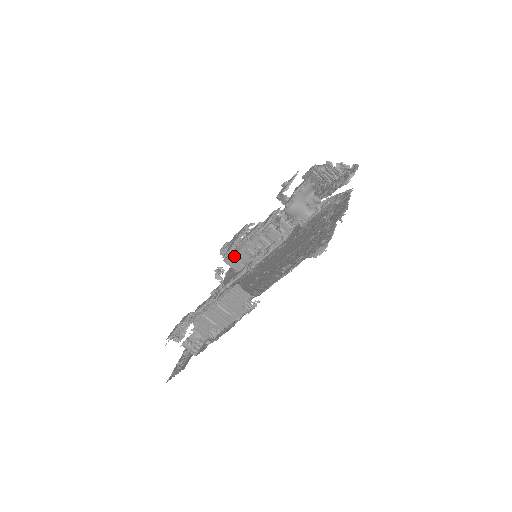
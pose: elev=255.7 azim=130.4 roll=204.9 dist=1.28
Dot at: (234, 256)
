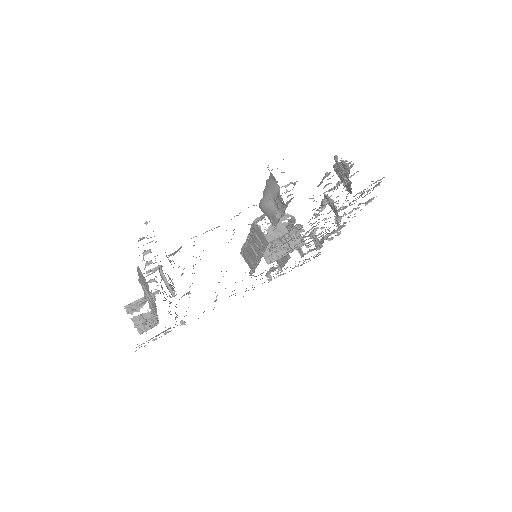
Dot at: (245, 250)
